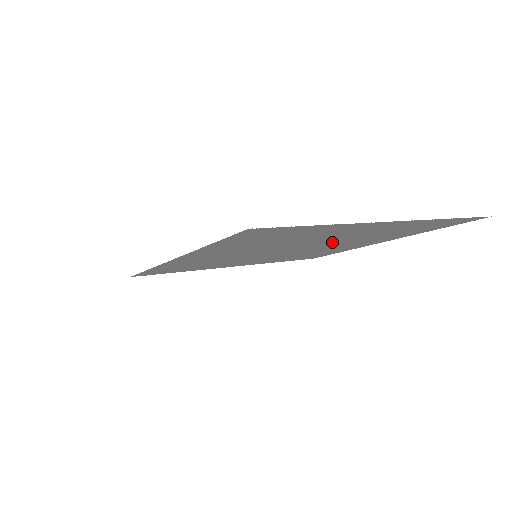
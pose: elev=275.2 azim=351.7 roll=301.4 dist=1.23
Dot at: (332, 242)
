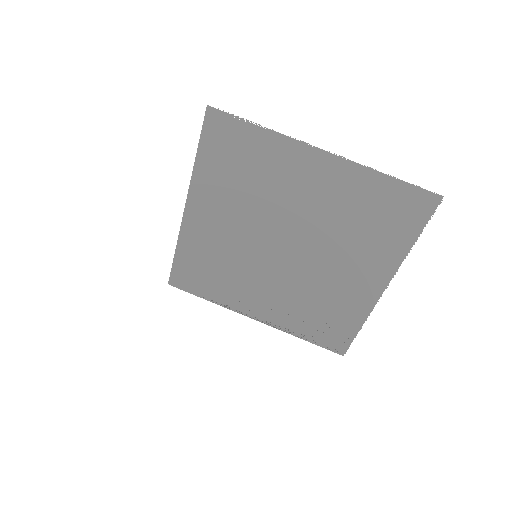
Dot at: (311, 232)
